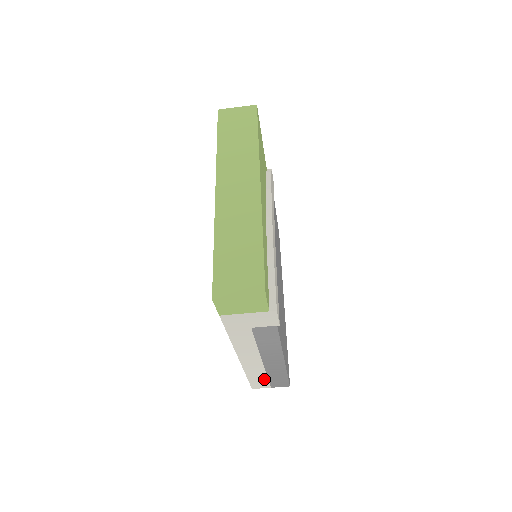
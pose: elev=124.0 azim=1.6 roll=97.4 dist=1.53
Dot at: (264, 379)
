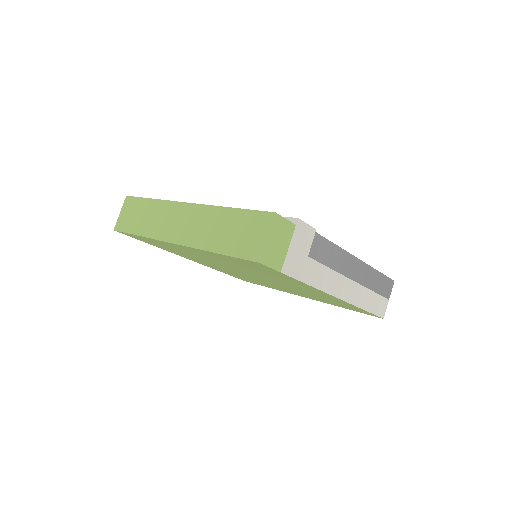
Dot at: (376, 297)
